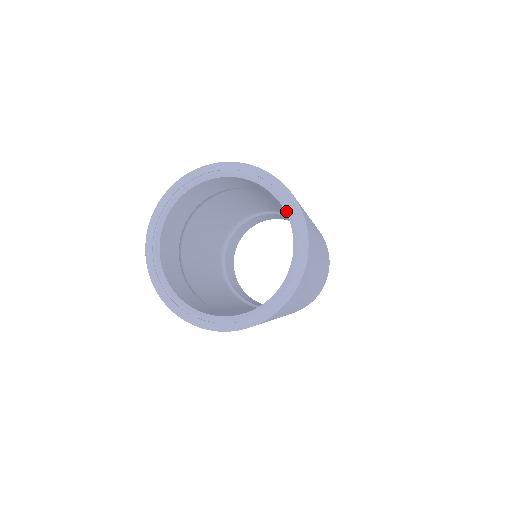
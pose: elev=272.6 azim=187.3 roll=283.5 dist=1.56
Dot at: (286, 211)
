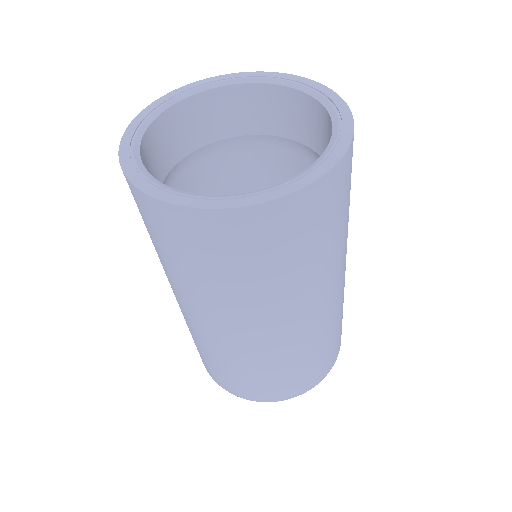
Dot at: (325, 106)
